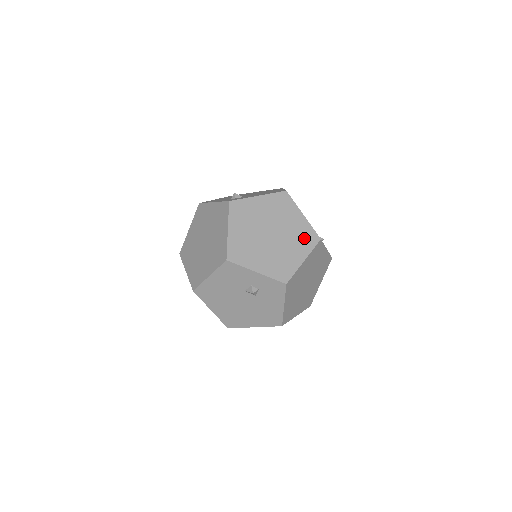
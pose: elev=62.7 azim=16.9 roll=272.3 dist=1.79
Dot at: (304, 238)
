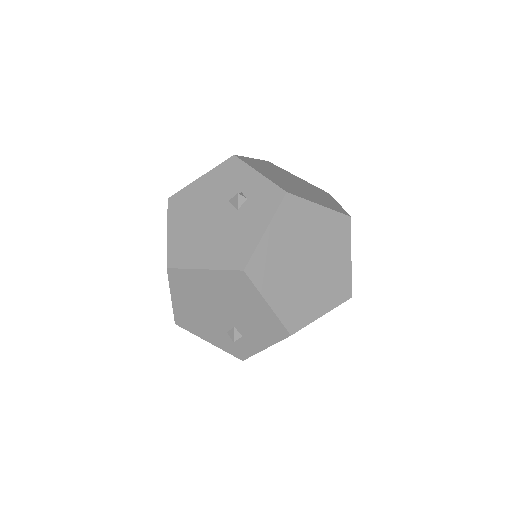
Dot at: (331, 205)
